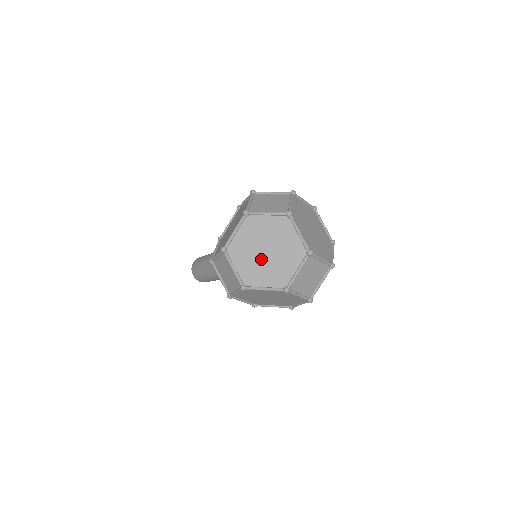
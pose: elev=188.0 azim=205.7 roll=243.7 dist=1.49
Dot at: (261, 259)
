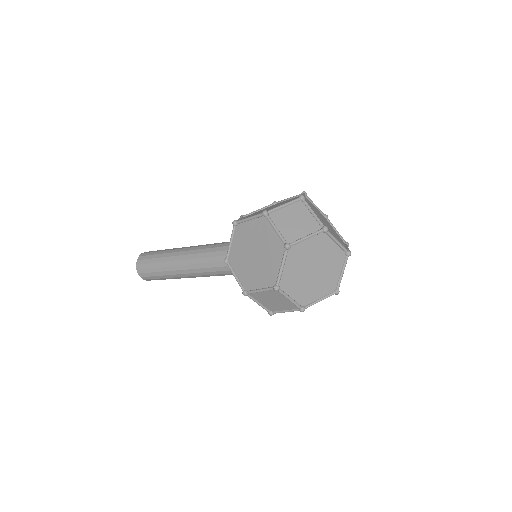
Dot at: (311, 279)
